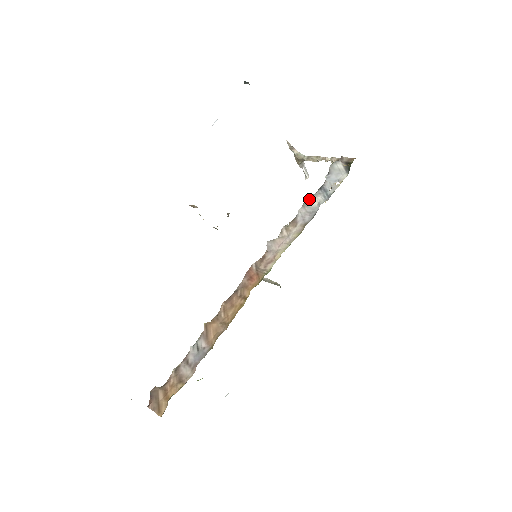
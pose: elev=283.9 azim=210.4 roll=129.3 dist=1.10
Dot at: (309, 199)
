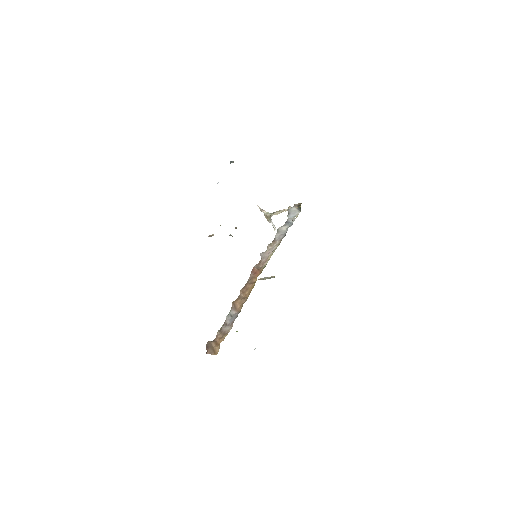
Dot at: (280, 228)
